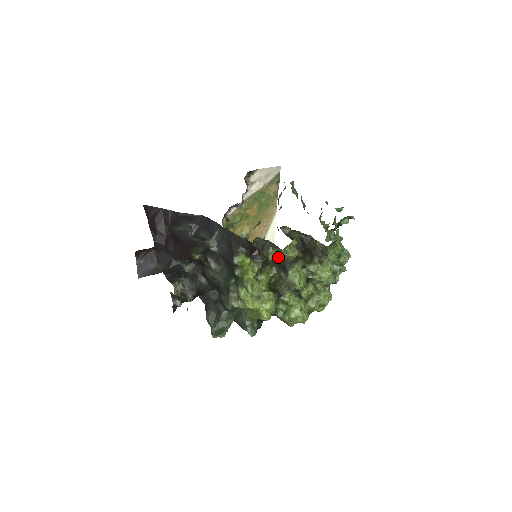
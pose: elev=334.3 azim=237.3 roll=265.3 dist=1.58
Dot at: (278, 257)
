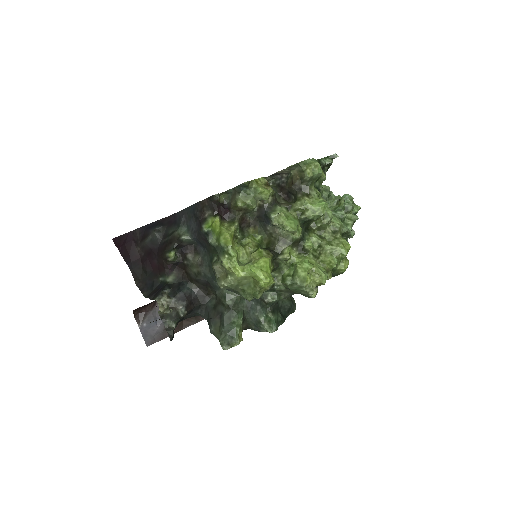
Dot at: (249, 201)
